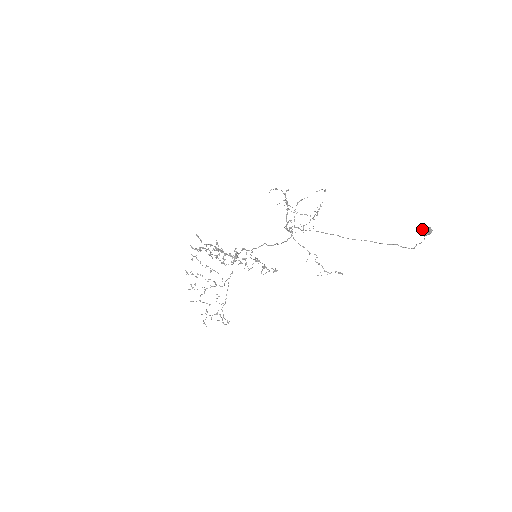
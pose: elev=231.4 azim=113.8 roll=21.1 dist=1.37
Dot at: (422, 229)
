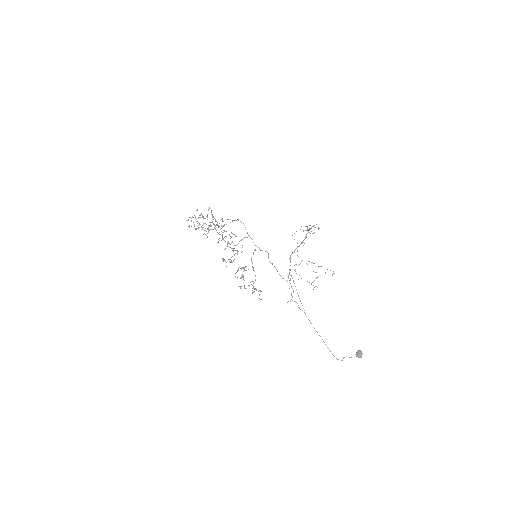
Dot at: (358, 352)
